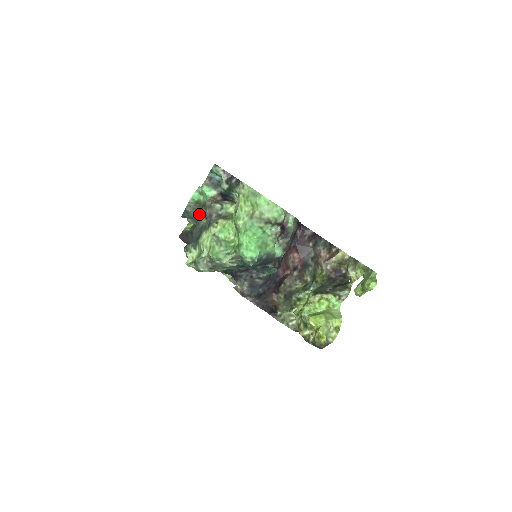
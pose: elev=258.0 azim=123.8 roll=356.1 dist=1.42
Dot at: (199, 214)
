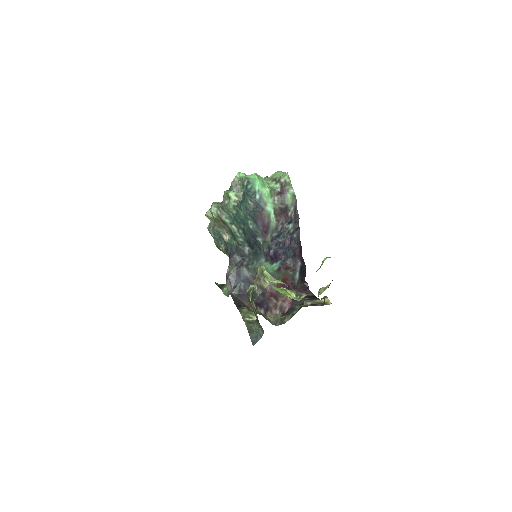
Dot at: occluded
